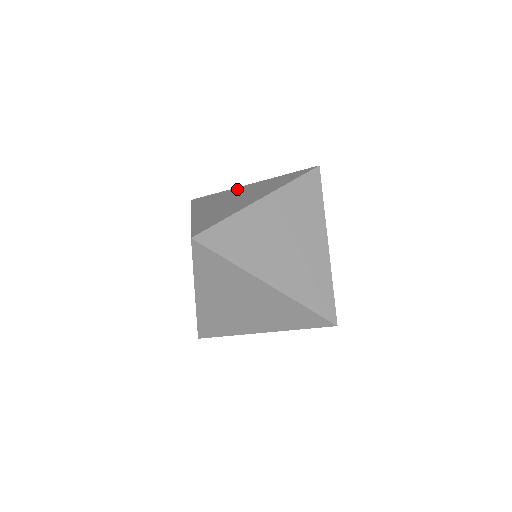
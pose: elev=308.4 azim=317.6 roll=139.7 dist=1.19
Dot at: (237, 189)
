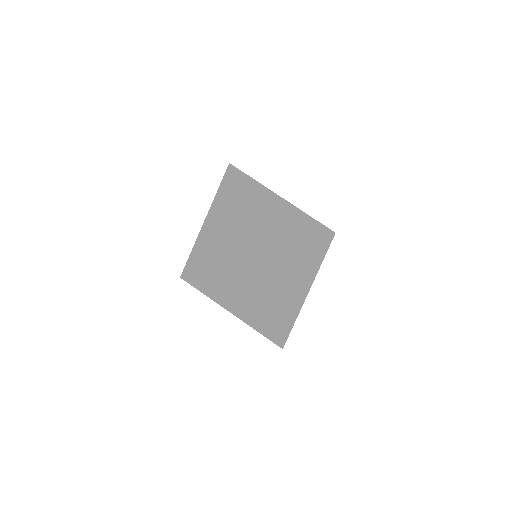
Dot at: (264, 195)
